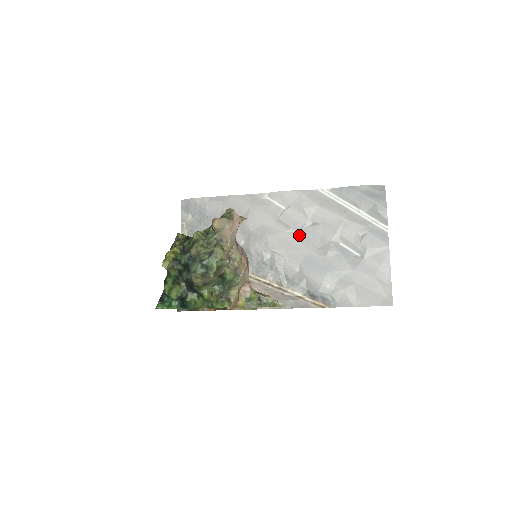
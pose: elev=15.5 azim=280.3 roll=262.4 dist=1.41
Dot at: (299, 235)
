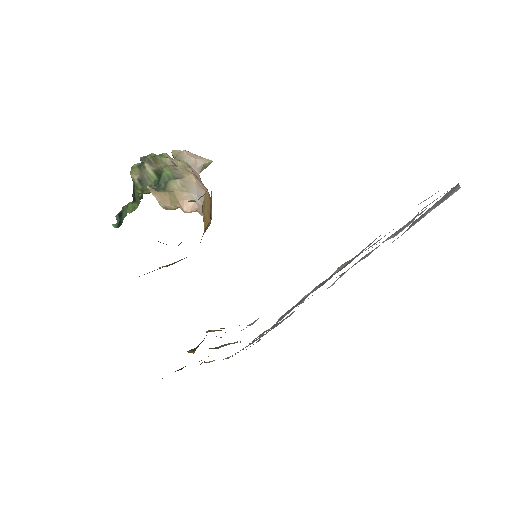
Dot at: occluded
